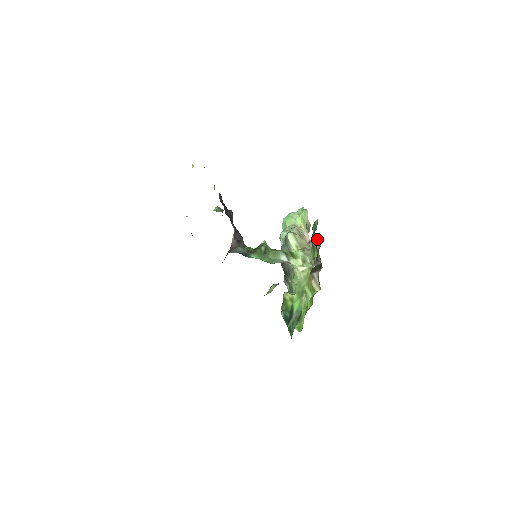
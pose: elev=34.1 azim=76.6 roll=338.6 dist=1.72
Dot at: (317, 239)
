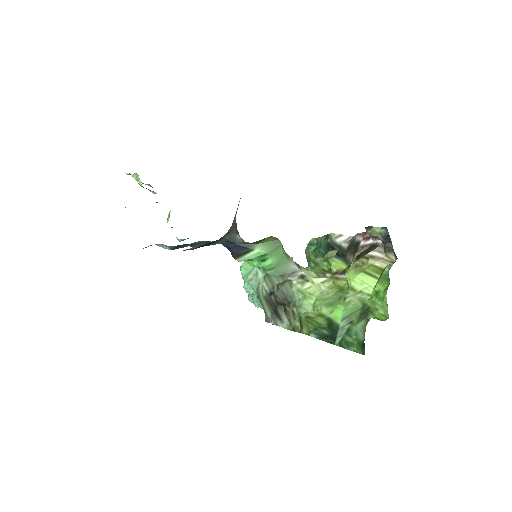
Dot at: occluded
